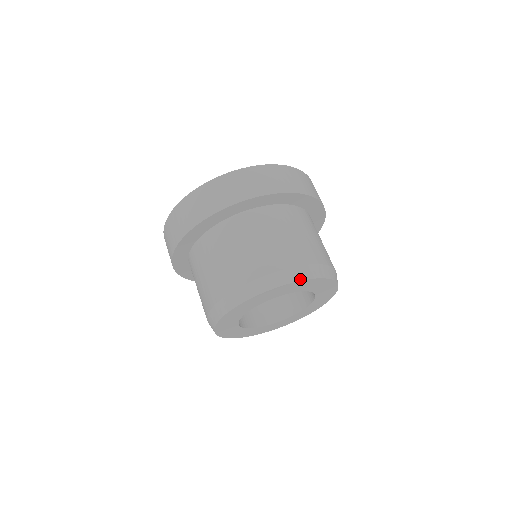
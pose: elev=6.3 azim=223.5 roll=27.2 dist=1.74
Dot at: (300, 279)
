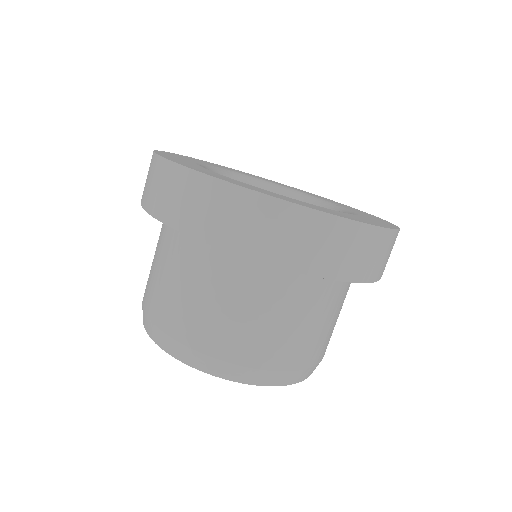
Dot at: (271, 385)
